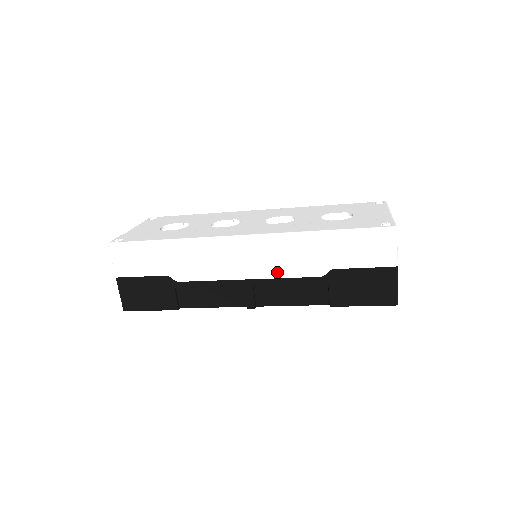
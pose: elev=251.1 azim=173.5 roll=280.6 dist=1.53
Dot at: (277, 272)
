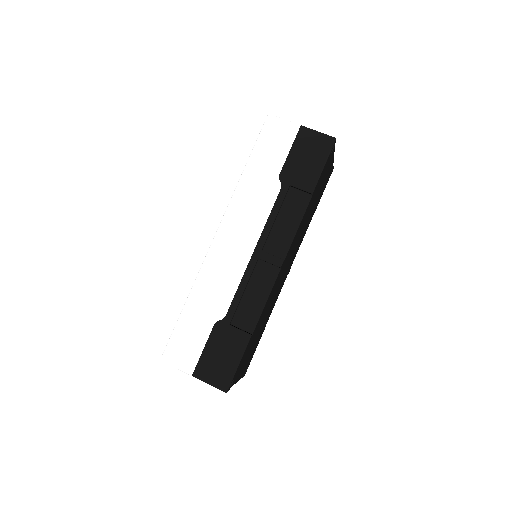
Dot at: (259, 223)
